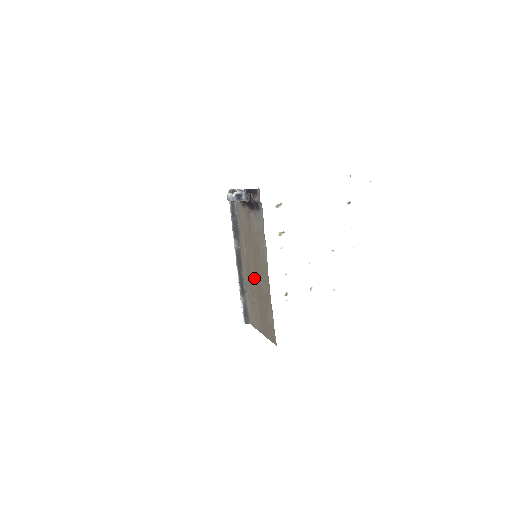
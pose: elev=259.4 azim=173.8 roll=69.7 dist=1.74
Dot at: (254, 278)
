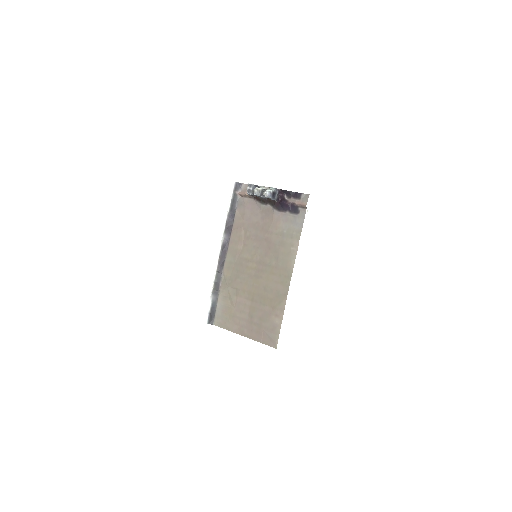
Dot at: (253, 278)
